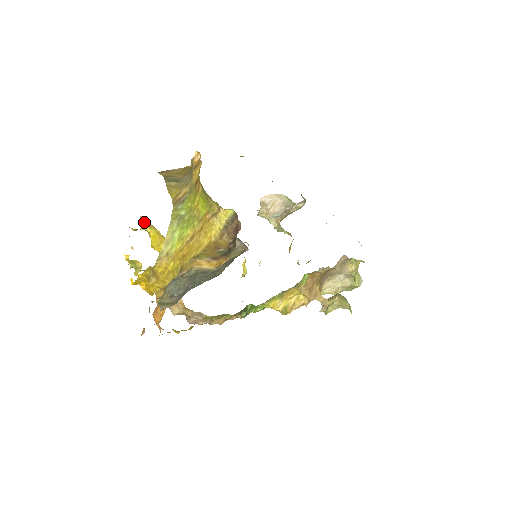
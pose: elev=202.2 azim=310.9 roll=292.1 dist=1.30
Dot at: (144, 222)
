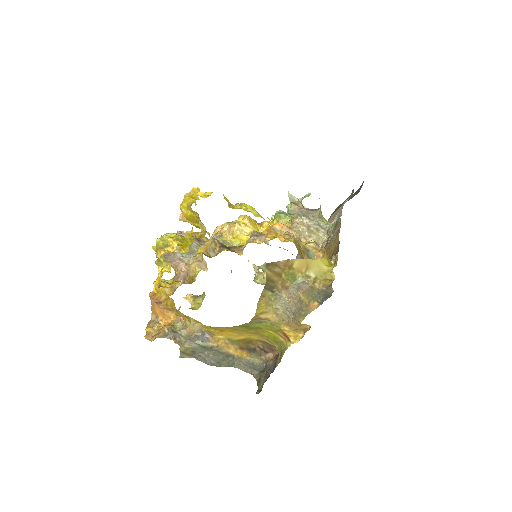
Dot at: (200, 223)
